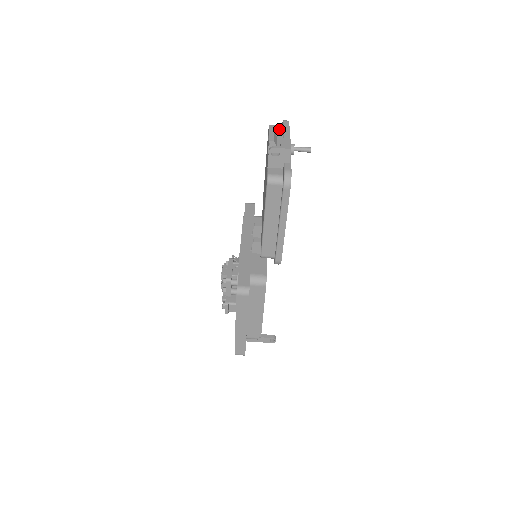
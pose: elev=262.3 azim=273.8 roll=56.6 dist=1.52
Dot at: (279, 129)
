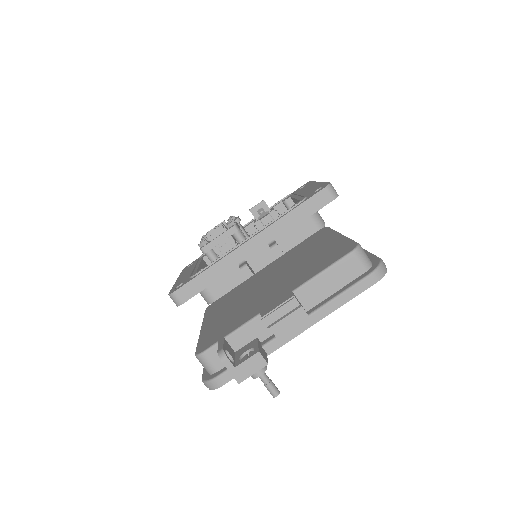
Dot at: (350, 275)
